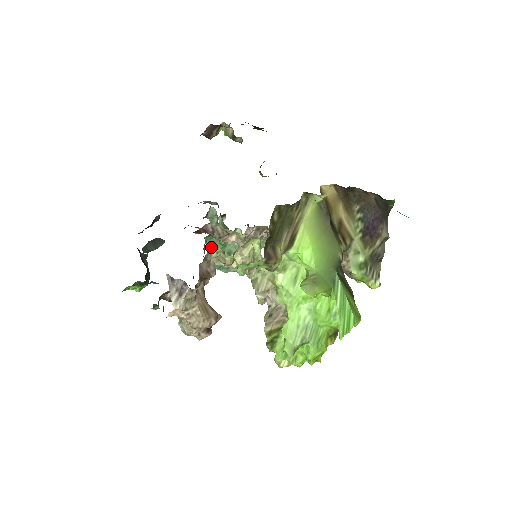
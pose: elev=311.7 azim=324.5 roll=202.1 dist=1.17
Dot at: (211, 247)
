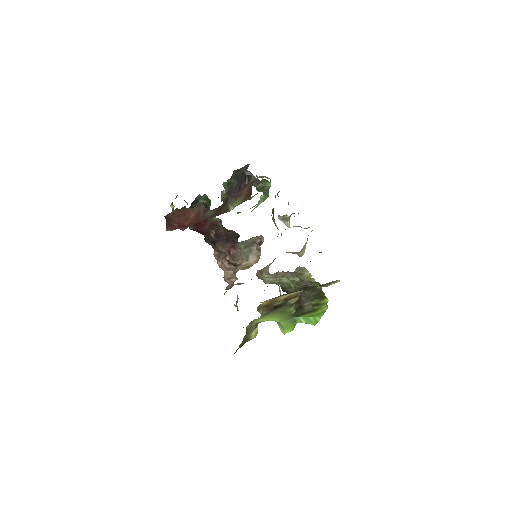
Dot at: occluded
